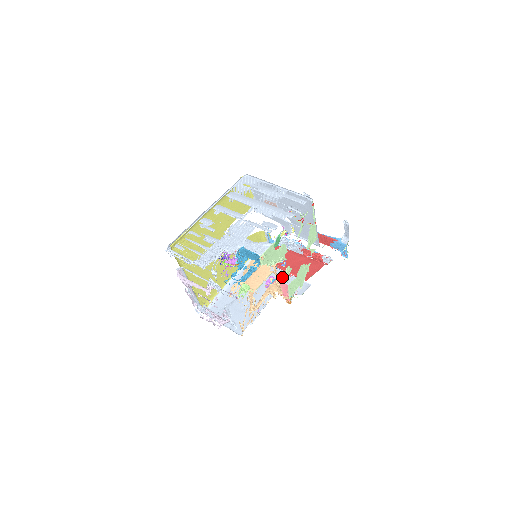
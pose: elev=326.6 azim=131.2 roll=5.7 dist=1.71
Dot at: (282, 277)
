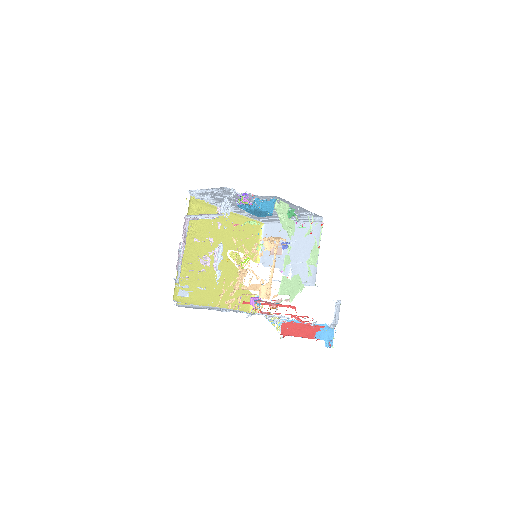
Dot at: occluded
